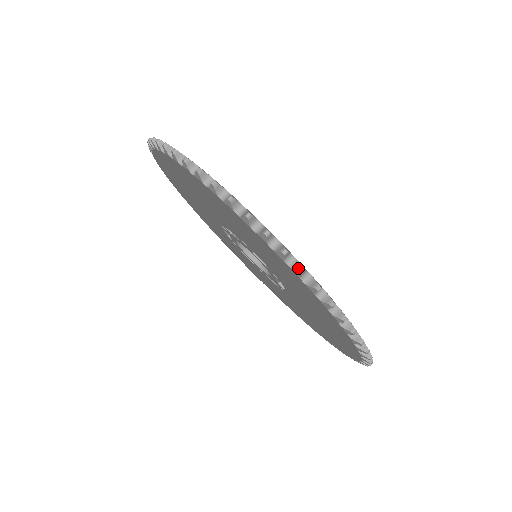
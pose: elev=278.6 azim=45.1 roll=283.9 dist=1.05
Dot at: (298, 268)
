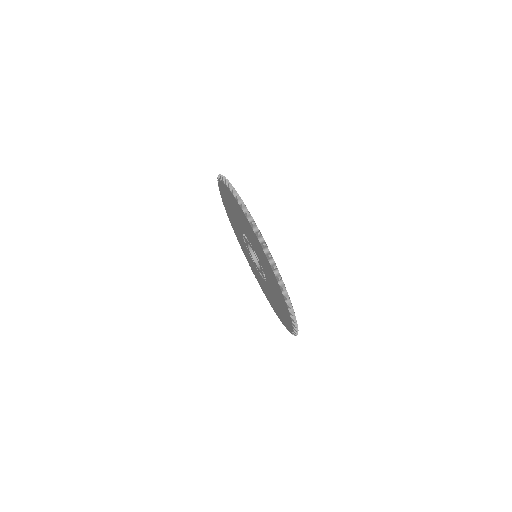
Dot at: (297, 330)
